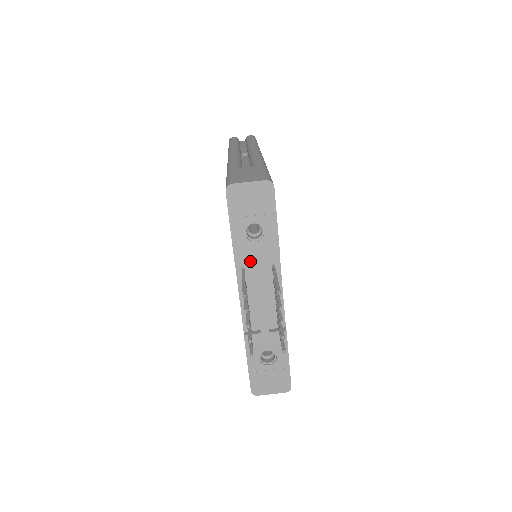
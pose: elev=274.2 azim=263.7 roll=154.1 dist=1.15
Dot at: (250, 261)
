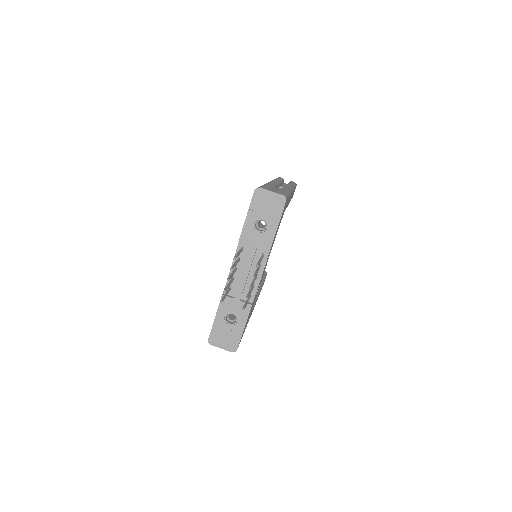
Dot at: (249, 244)
